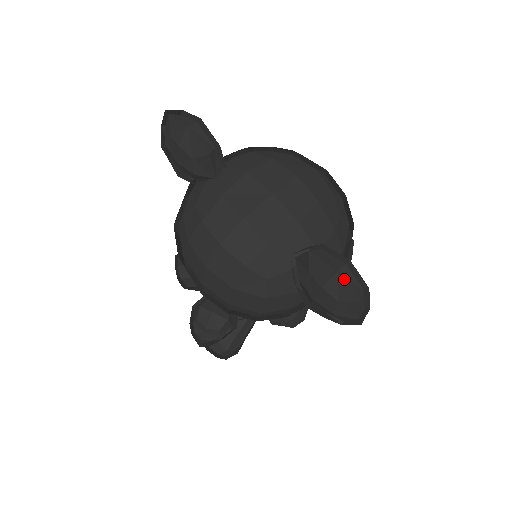
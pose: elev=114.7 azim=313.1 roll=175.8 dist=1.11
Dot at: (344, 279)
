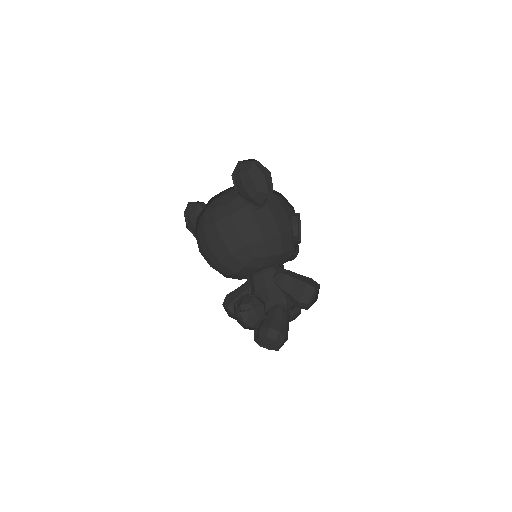
Dot at: (244, 163)
